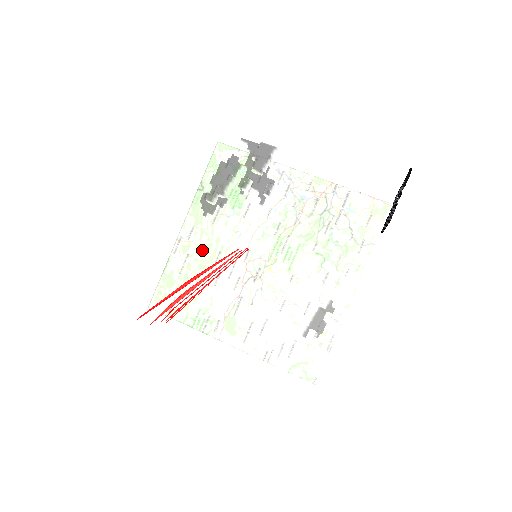
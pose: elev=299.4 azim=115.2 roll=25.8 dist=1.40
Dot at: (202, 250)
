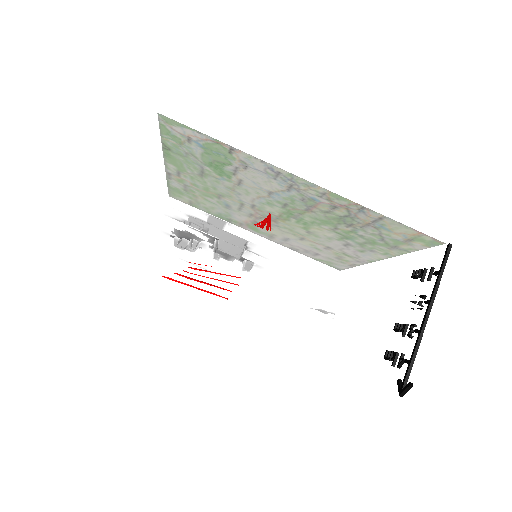
Dot at: (195, 255)
